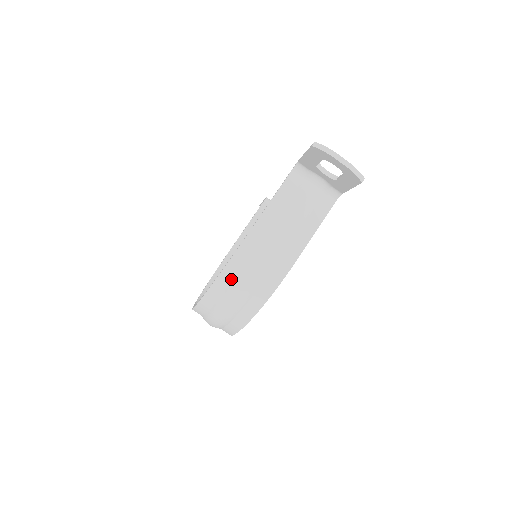
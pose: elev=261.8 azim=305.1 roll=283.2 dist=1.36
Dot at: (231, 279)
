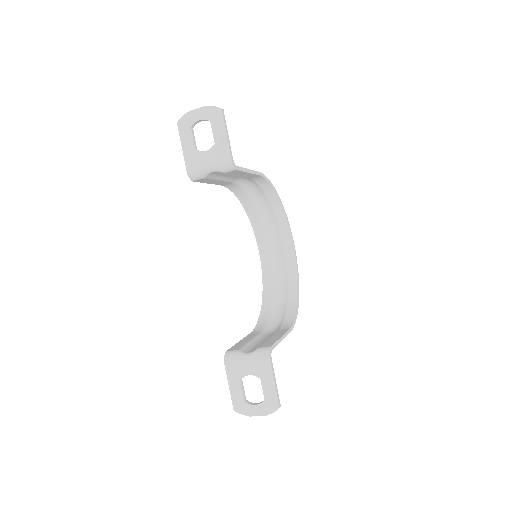
Dot at: occluded
